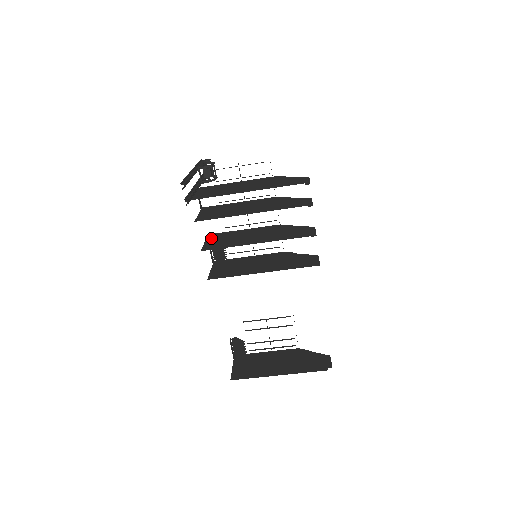
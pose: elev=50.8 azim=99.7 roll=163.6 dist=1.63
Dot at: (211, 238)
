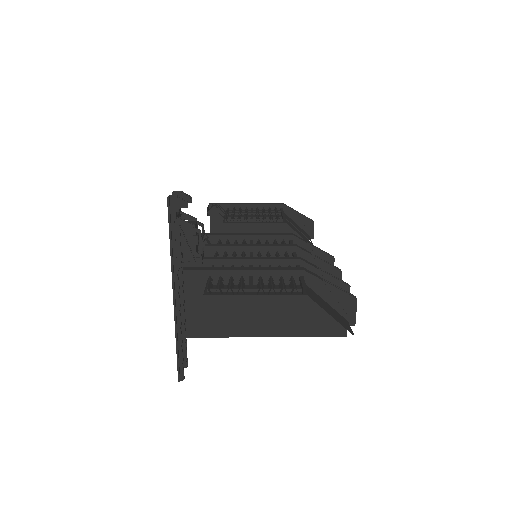
Dot at: occluded
